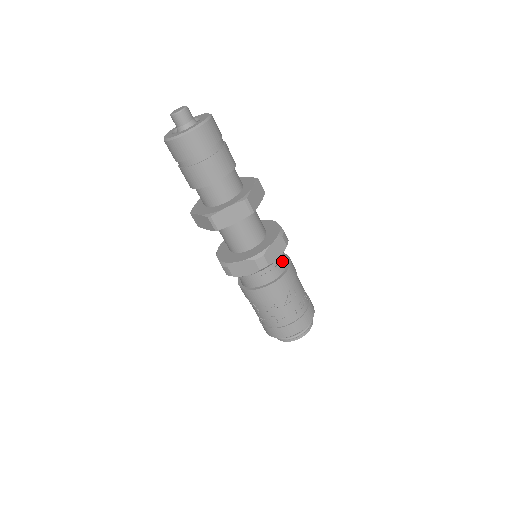
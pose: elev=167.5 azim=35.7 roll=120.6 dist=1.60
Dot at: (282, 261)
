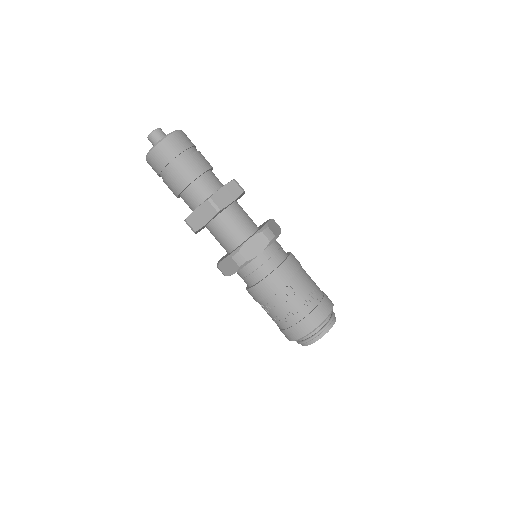
Dot at: (274, 258)
